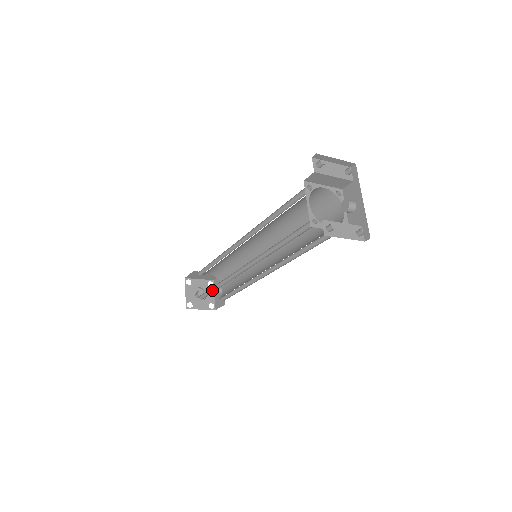
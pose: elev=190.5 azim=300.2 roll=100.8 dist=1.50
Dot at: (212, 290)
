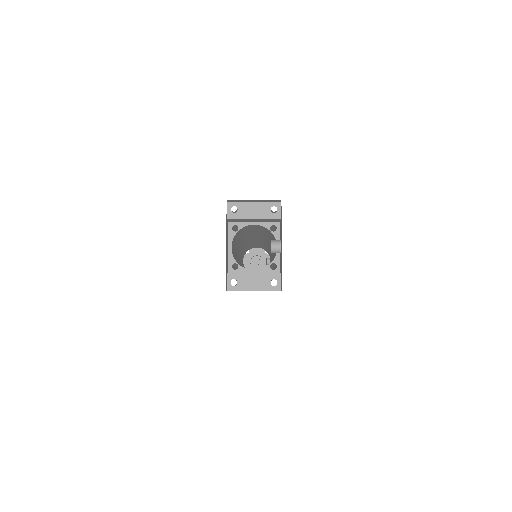
Dot at: occluded
